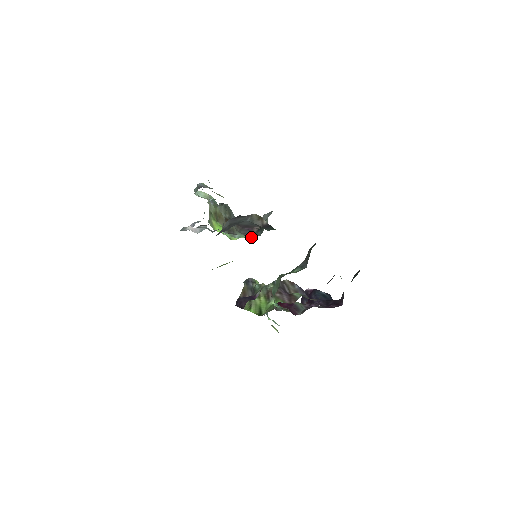
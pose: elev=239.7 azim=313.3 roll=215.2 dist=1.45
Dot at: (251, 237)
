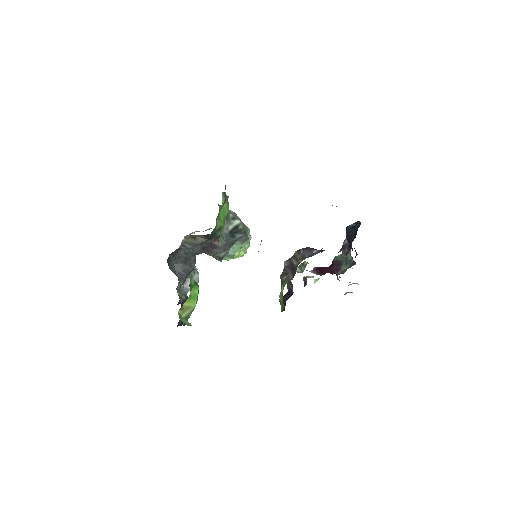
Dot at: (246, 242)
